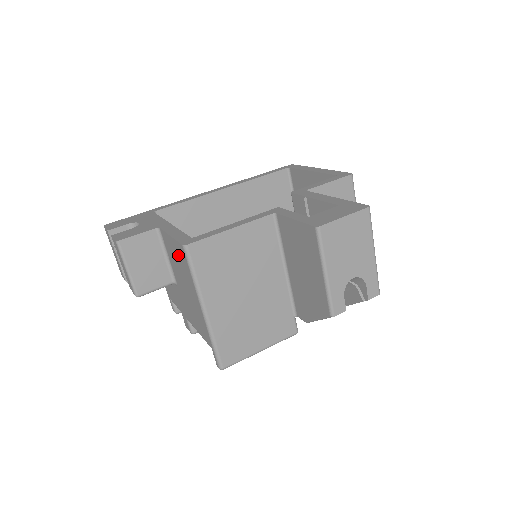
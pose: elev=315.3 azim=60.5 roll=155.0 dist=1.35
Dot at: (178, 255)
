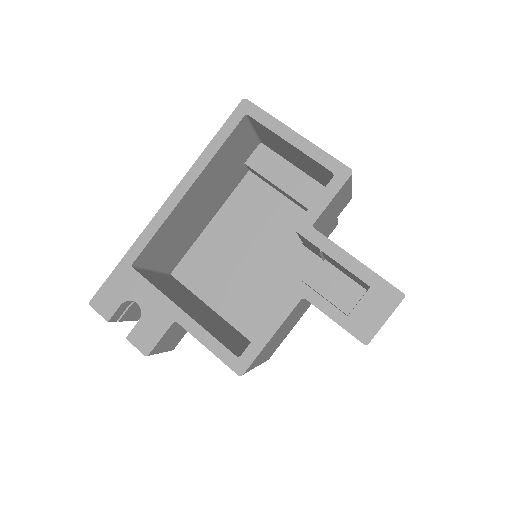
Dot at: occluded
